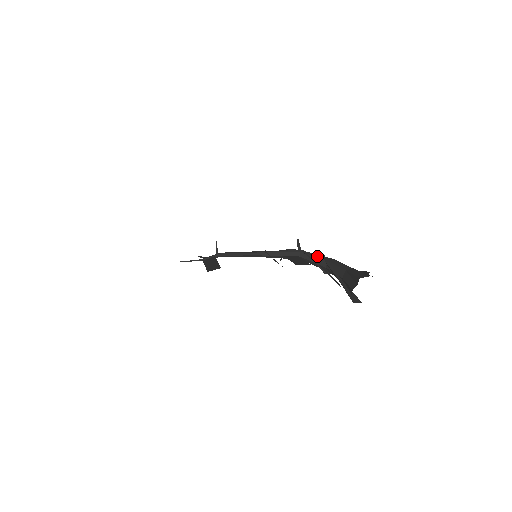
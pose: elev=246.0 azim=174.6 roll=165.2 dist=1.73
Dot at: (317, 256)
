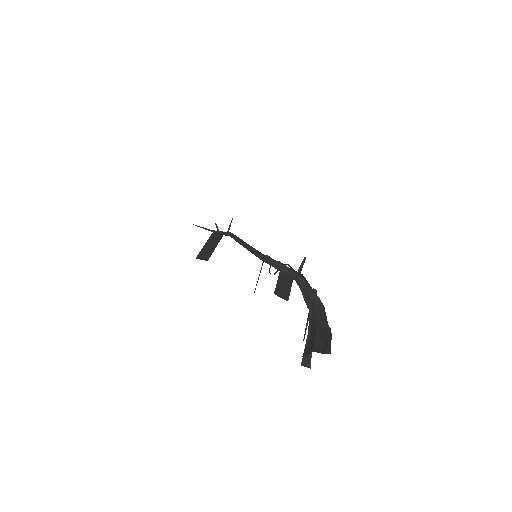
Dot at: (308, 289)
